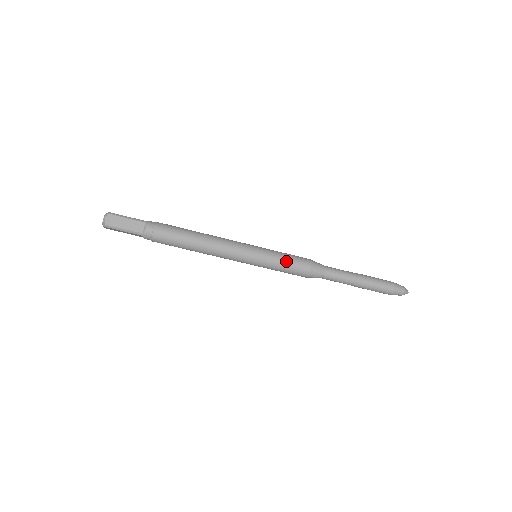
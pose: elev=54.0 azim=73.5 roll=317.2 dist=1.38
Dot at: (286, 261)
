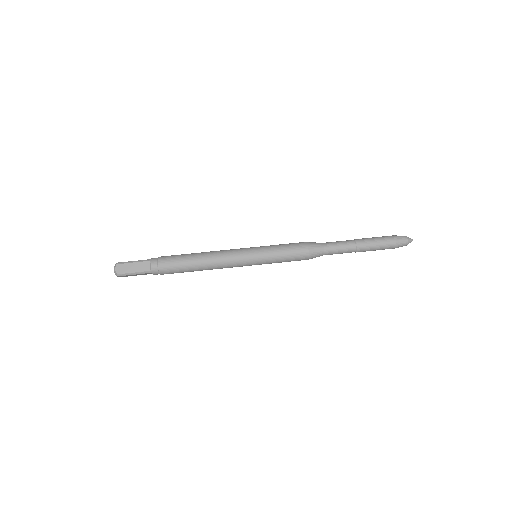
Dot at: occluded
